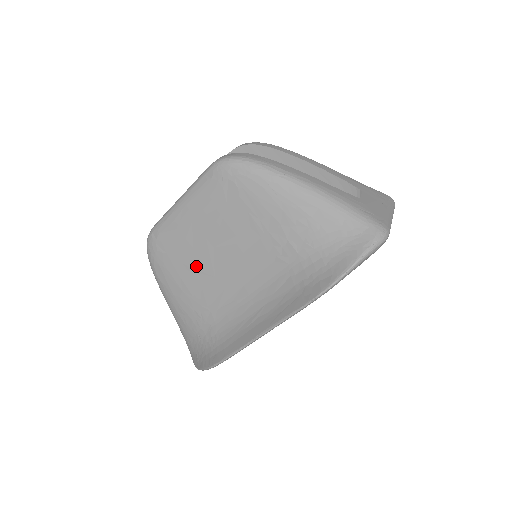
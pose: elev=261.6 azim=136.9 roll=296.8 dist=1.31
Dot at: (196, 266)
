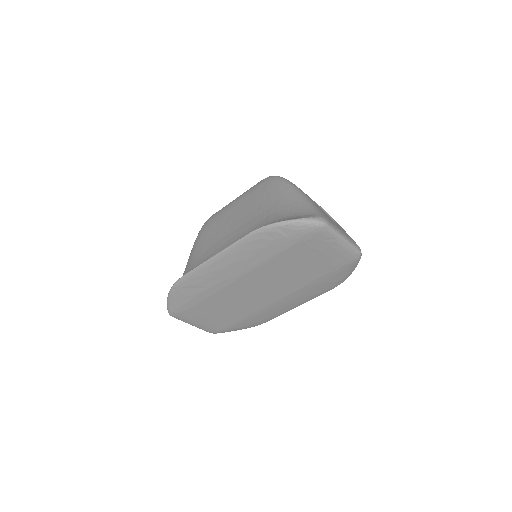
Dot at: (217, 233)
